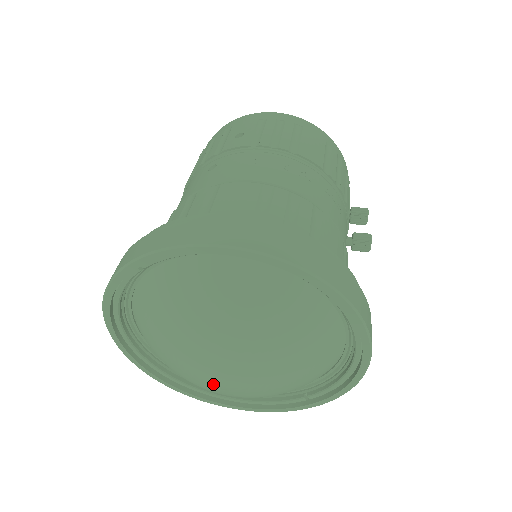
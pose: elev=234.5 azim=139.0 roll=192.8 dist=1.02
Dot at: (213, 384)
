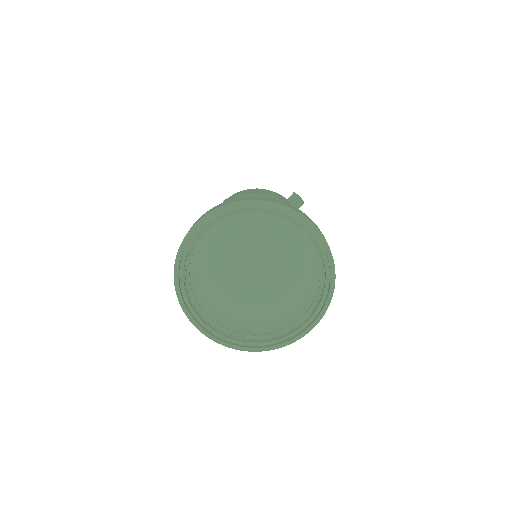
Dot at: (258, 301)
